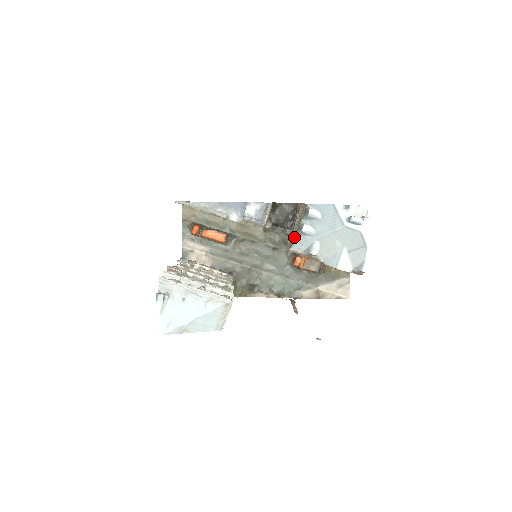
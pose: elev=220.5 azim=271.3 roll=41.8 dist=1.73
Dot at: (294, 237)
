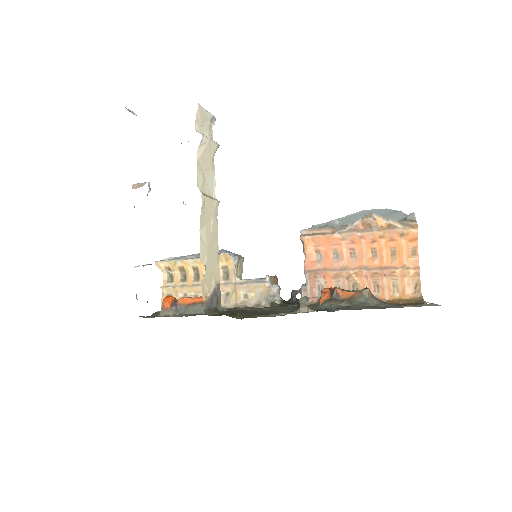
Dot at: occluded
